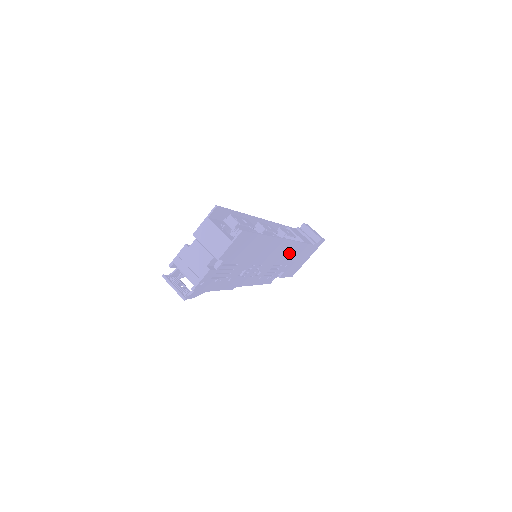
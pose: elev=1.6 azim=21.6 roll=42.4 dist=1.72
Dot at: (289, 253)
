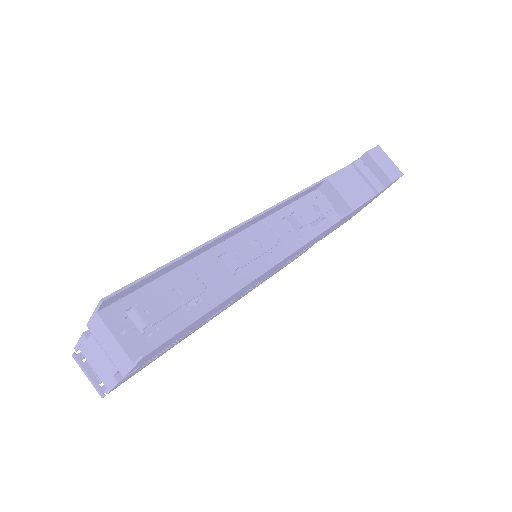
Dot at: occluded
